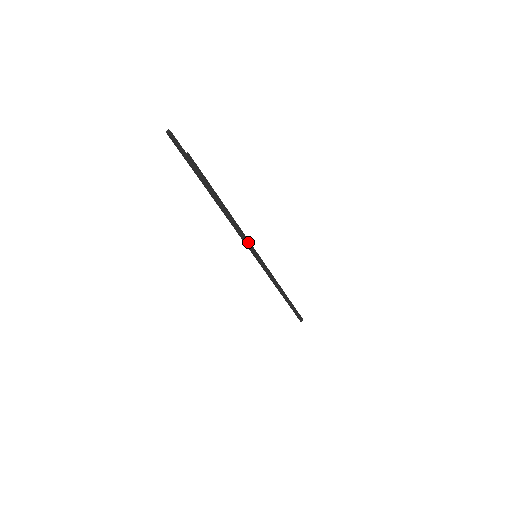
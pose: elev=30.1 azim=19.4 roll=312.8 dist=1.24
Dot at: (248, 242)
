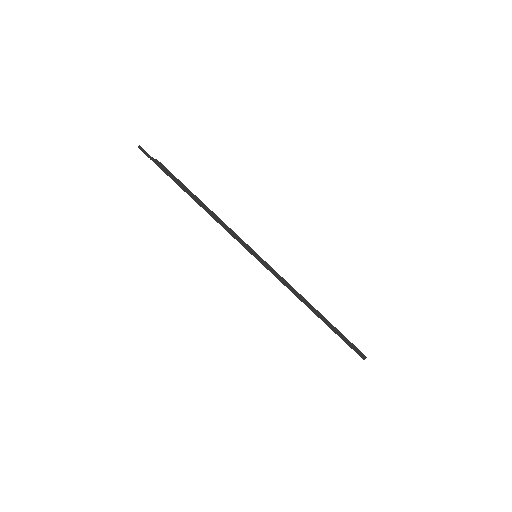
Dot at: (239, 240)
